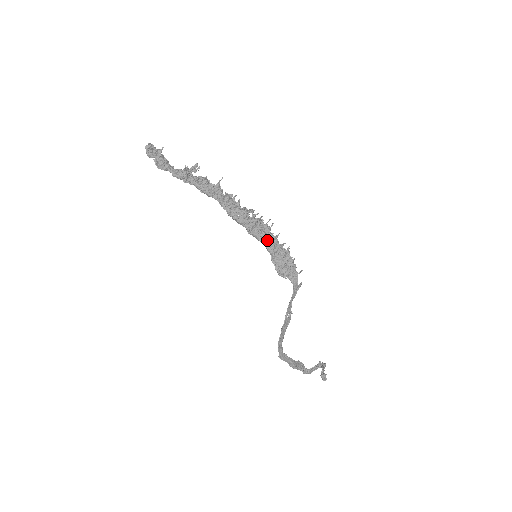
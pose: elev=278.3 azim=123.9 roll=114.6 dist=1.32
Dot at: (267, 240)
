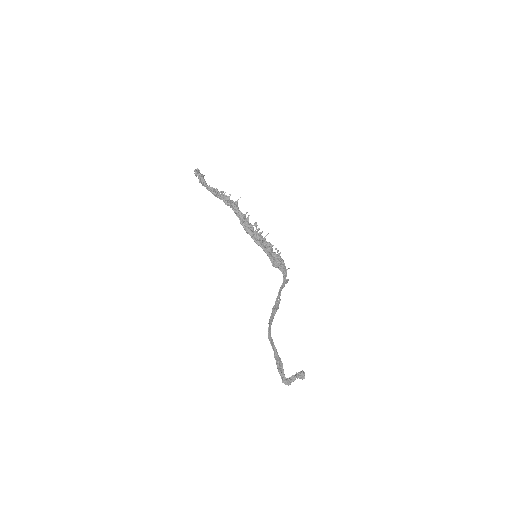
Dot at: (266, 243)
